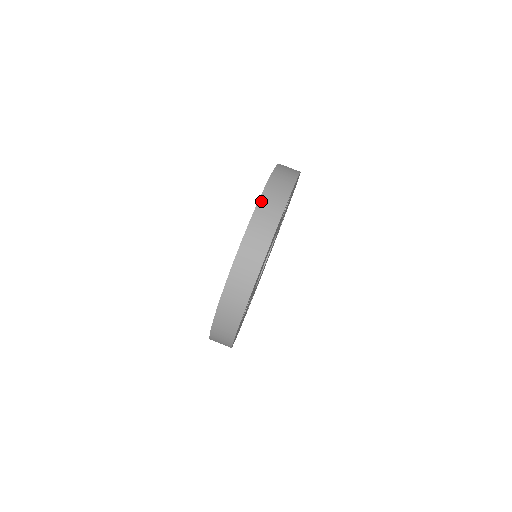
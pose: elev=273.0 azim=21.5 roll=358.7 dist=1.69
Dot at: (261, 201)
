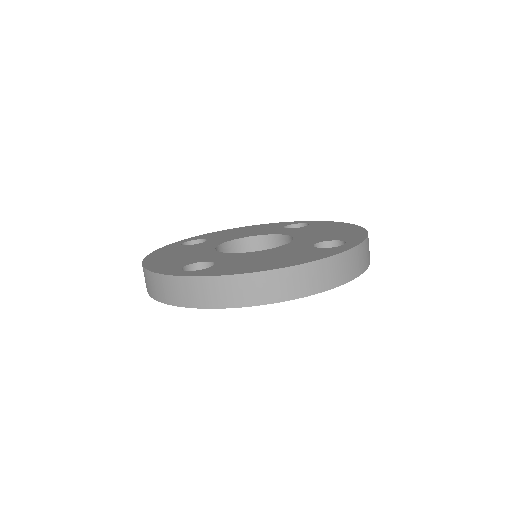
Dot at: (333, 259)
